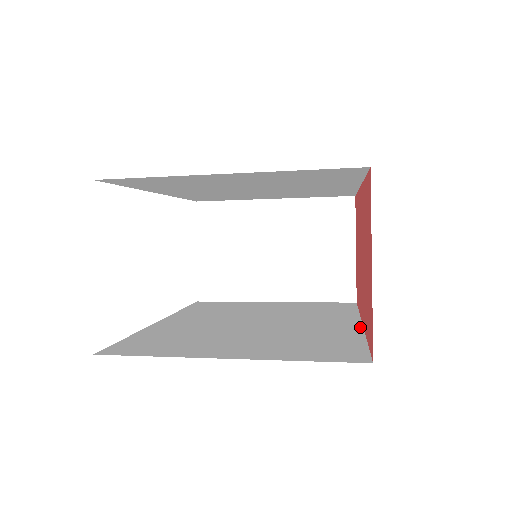
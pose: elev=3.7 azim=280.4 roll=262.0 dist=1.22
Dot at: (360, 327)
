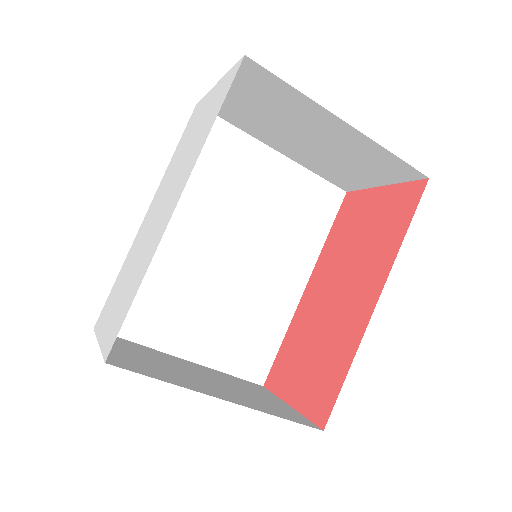
Dot at: (381, 285)
